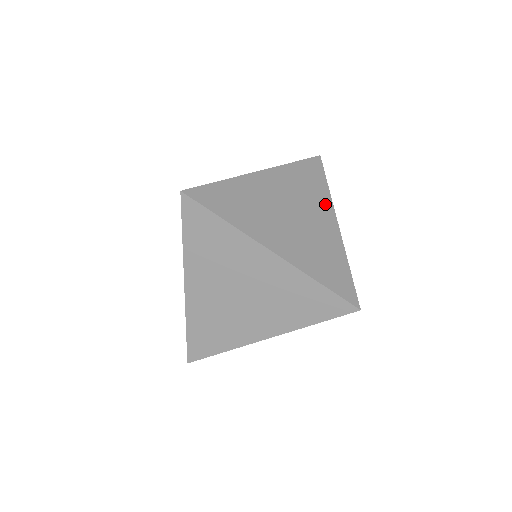
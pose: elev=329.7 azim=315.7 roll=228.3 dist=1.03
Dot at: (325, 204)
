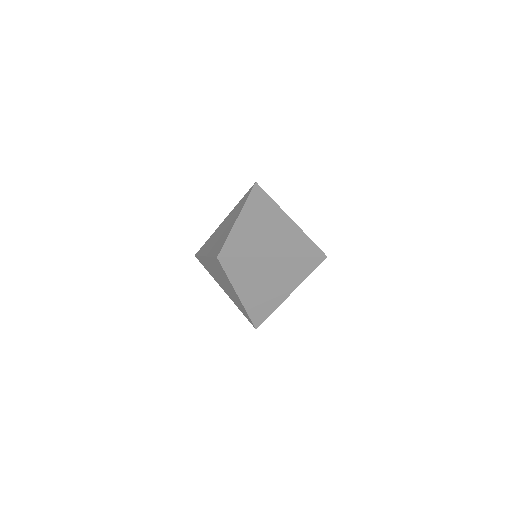
Dot at: (277, 211)
